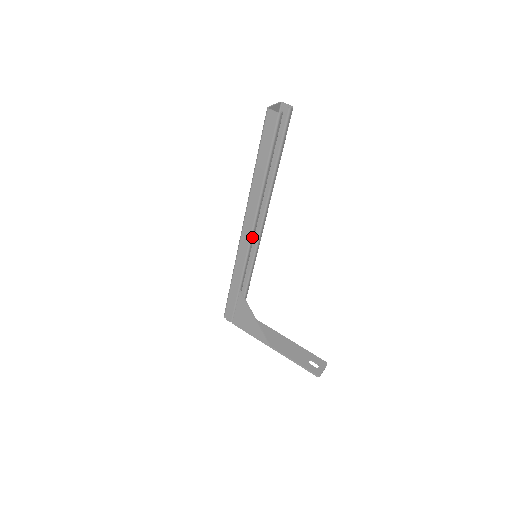
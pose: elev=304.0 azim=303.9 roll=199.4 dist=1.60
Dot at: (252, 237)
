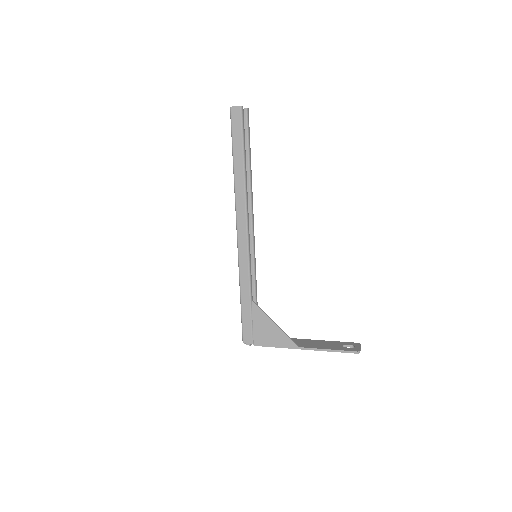
Dot at: (248, 232)
